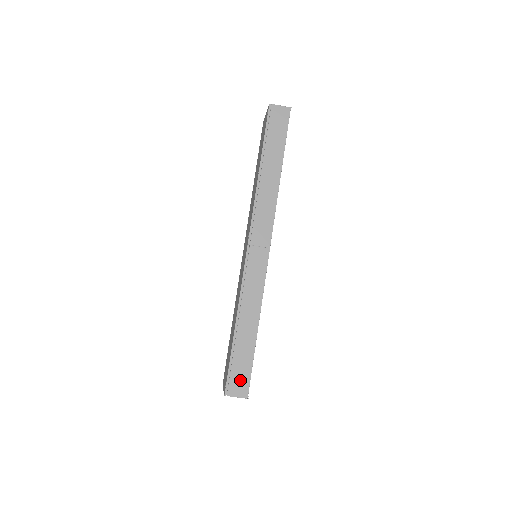
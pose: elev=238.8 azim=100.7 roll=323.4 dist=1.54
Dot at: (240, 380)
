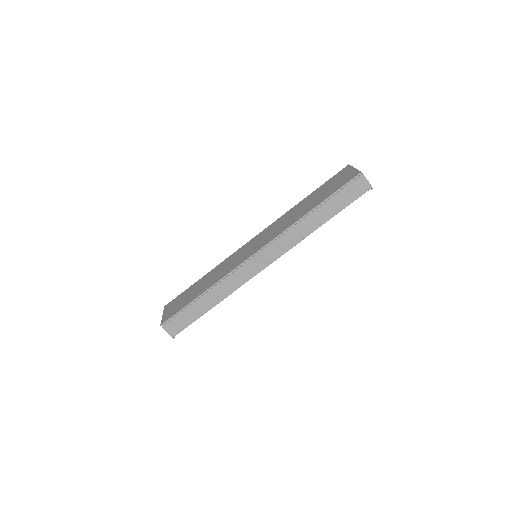
Dot at: (178, 325)
